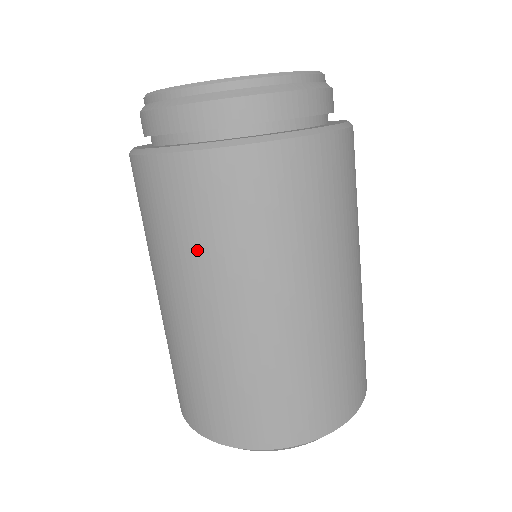
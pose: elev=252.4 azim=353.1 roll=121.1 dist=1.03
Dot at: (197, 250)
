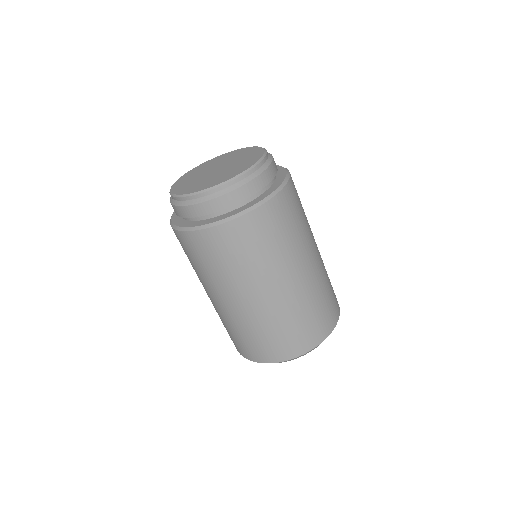
Dot at: (234, 271)
